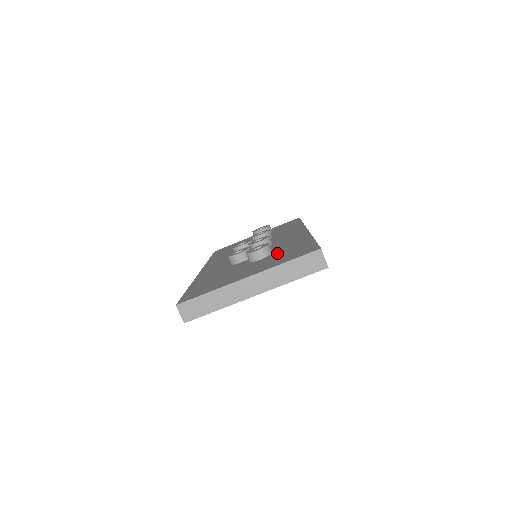
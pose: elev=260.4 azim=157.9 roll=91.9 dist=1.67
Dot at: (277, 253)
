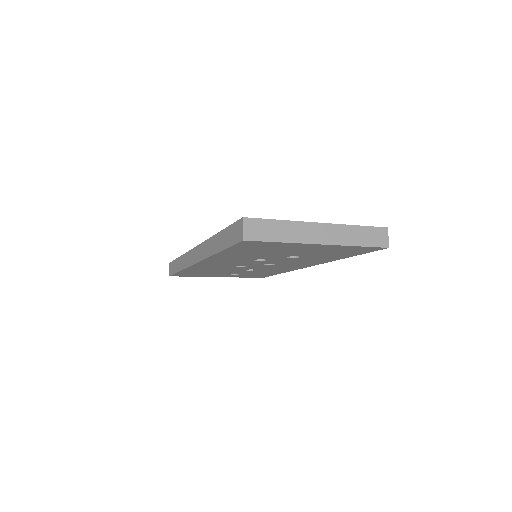
Dot at: occluded
